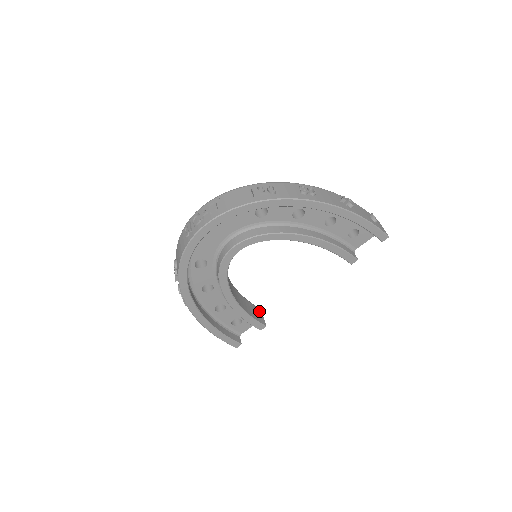
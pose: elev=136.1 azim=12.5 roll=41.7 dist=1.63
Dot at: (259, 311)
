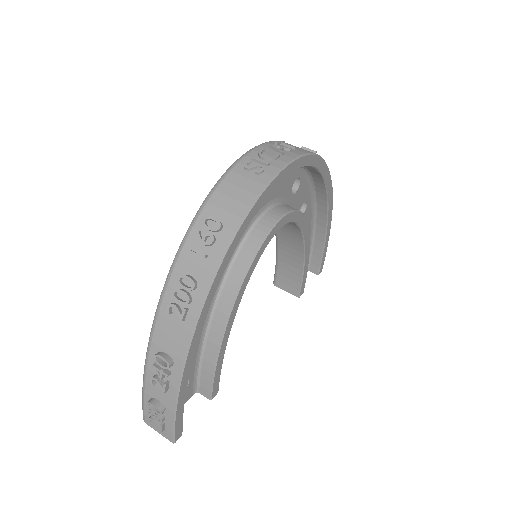
Dot at: occluded
